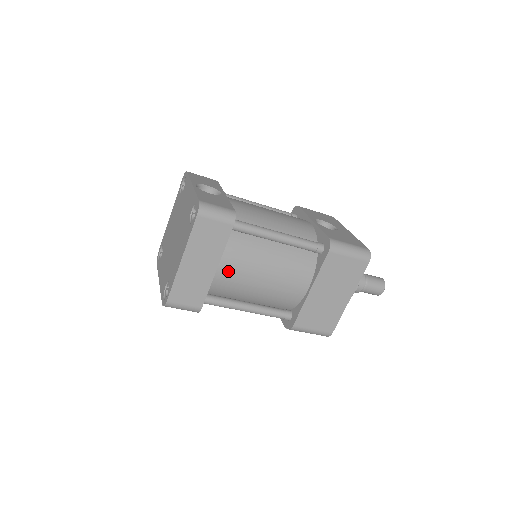
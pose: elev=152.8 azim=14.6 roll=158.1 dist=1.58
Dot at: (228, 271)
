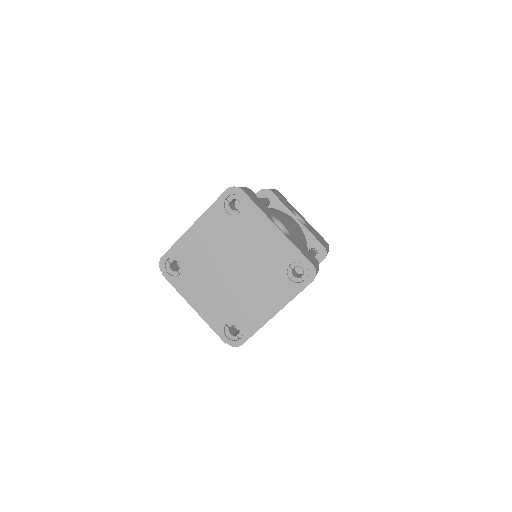
Dot at: occluded
